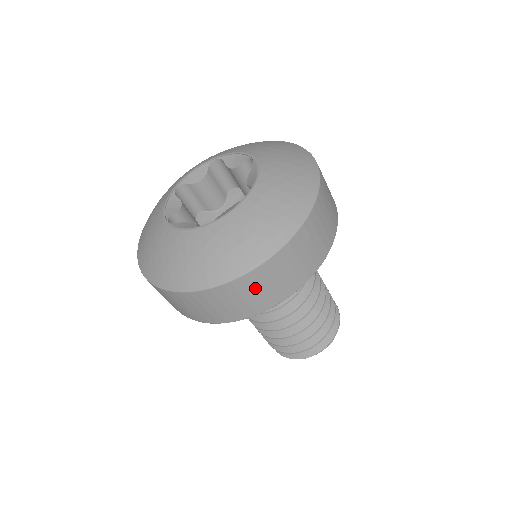
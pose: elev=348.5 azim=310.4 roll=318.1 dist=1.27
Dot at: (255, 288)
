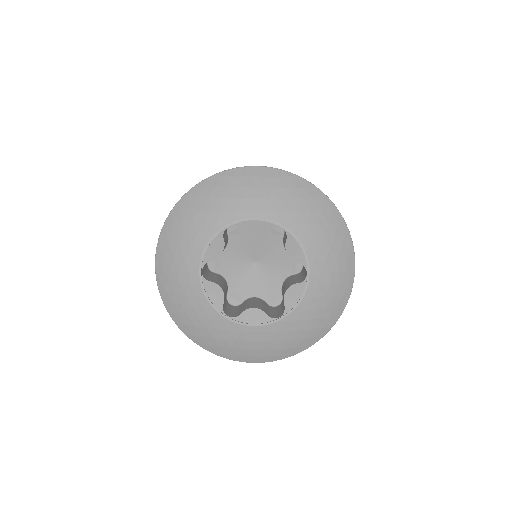
Dot at: occluded
